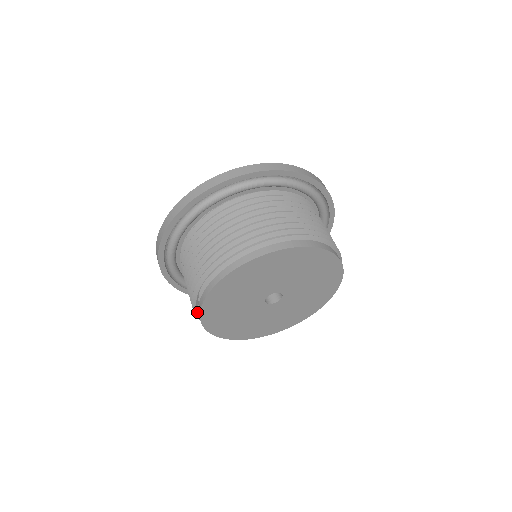
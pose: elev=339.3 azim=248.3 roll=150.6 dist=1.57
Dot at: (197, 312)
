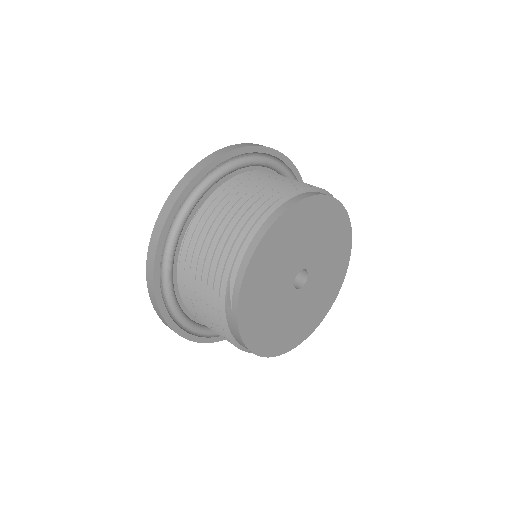
Dot at: (227, 327)
